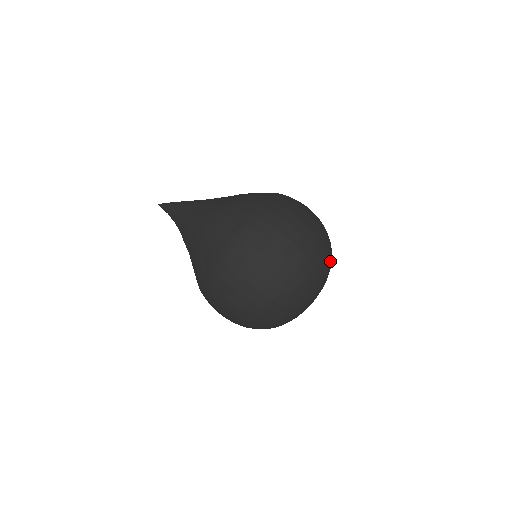
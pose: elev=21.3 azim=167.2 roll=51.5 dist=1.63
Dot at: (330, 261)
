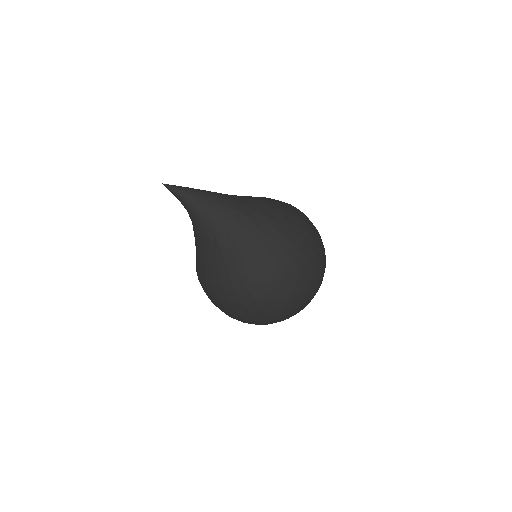
Dot at: occluded
